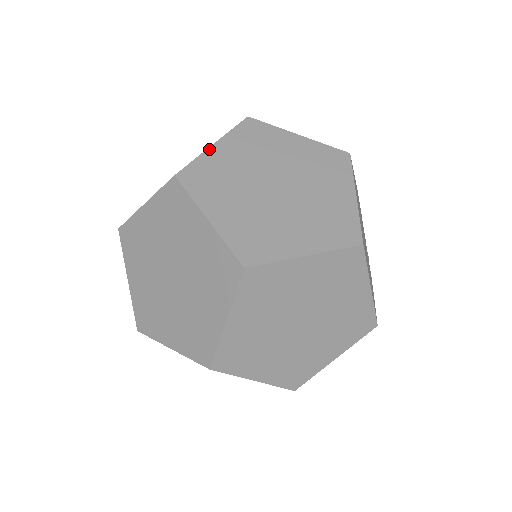
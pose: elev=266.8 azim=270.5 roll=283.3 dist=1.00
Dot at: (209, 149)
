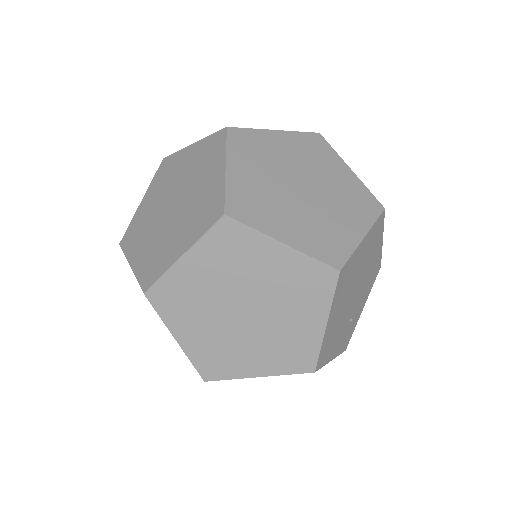
Dot at: (269, 130)
